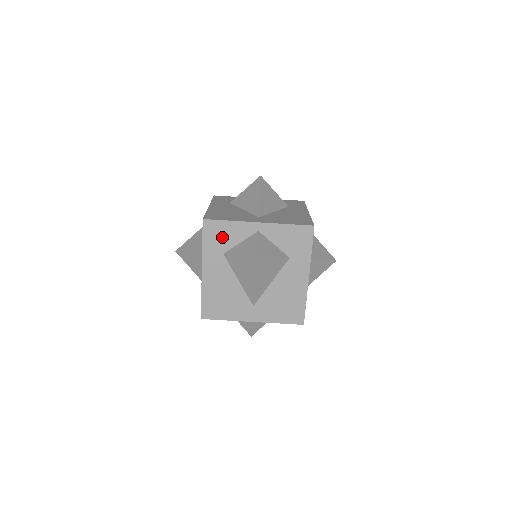
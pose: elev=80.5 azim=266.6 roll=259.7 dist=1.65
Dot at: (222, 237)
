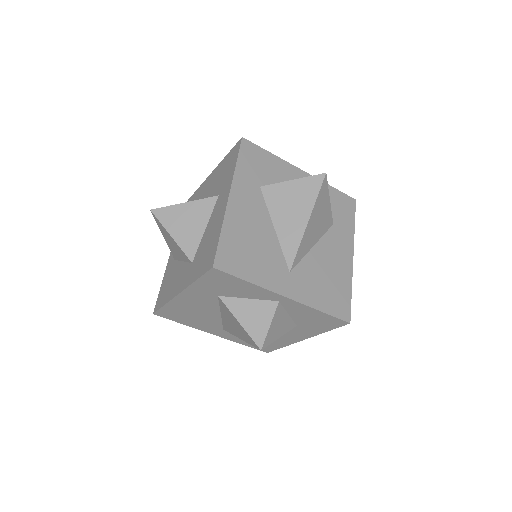
Dot at: (227, 287)
